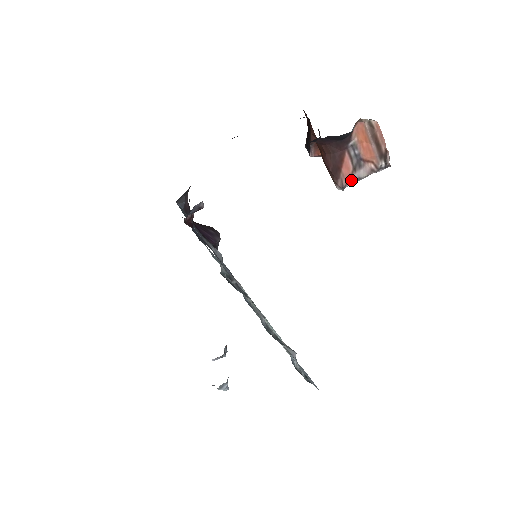
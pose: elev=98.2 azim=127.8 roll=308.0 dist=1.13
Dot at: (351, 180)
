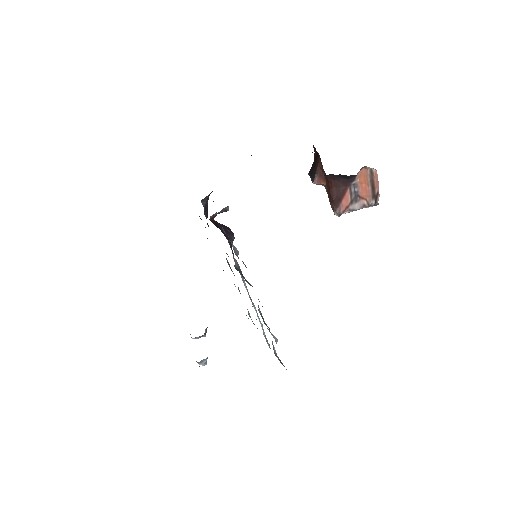
Dot at: (347, 210)
